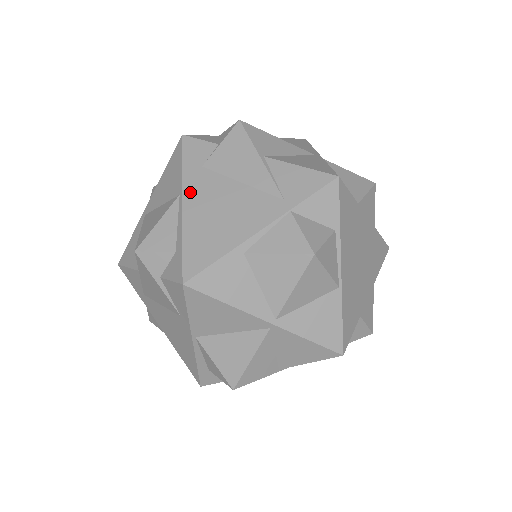
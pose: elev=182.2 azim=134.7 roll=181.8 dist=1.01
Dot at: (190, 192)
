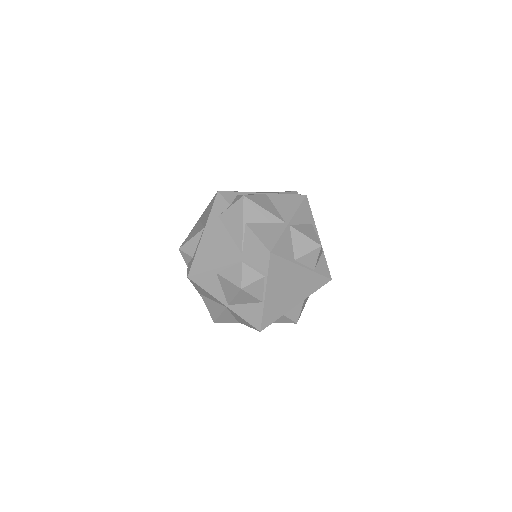
Dot at: (208, 229)
